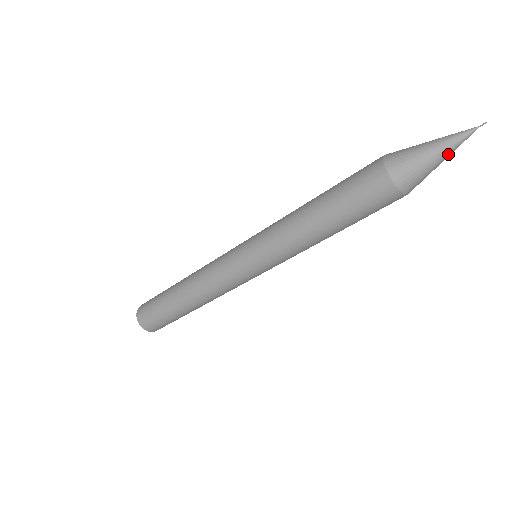
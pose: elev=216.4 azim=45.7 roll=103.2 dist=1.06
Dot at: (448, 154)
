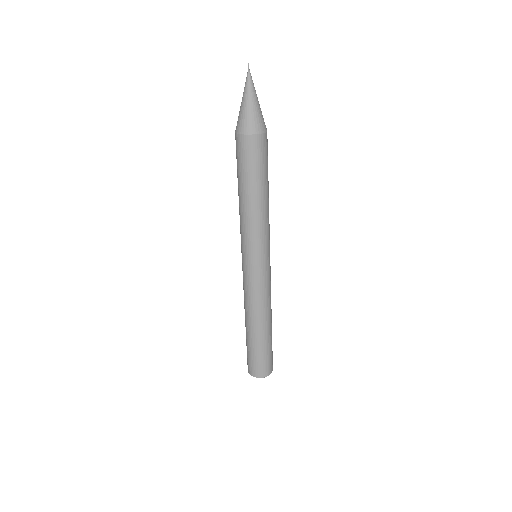
Dot at: (252, 94)
